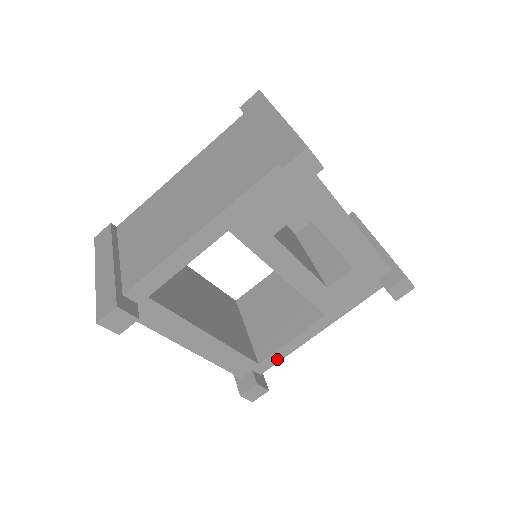
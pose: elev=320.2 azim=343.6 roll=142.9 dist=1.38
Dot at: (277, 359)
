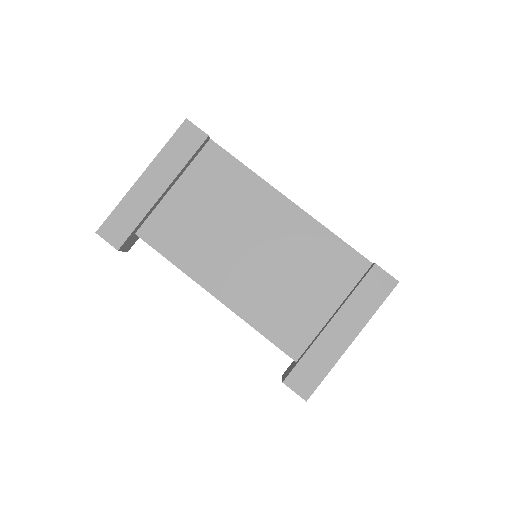
Dot at: occluded
